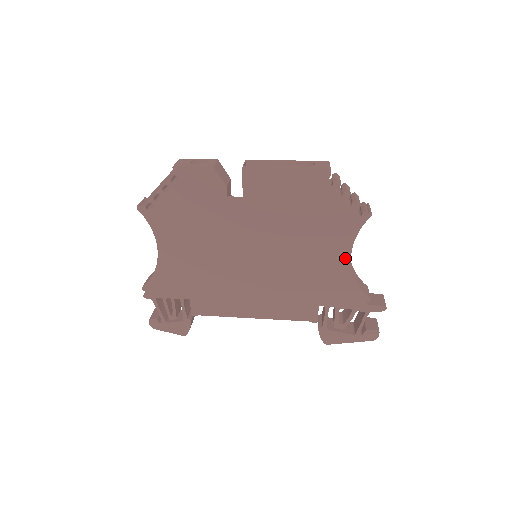
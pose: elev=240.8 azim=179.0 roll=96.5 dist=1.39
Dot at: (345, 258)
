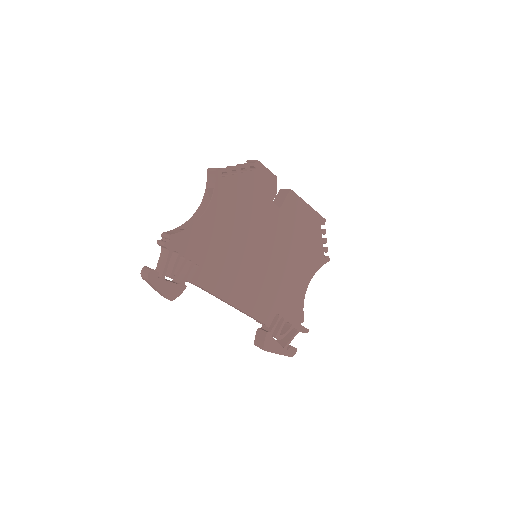
Dot at: (306, 282)
